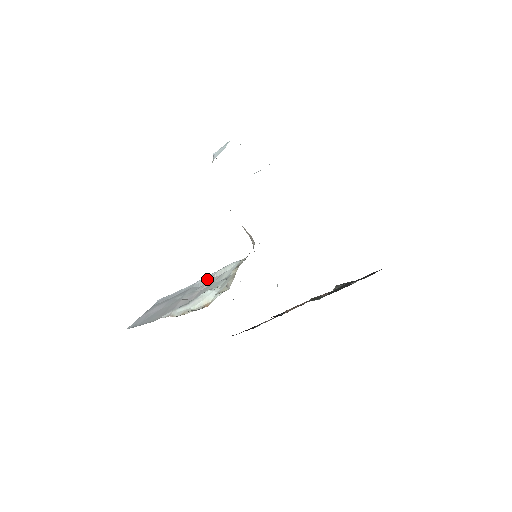
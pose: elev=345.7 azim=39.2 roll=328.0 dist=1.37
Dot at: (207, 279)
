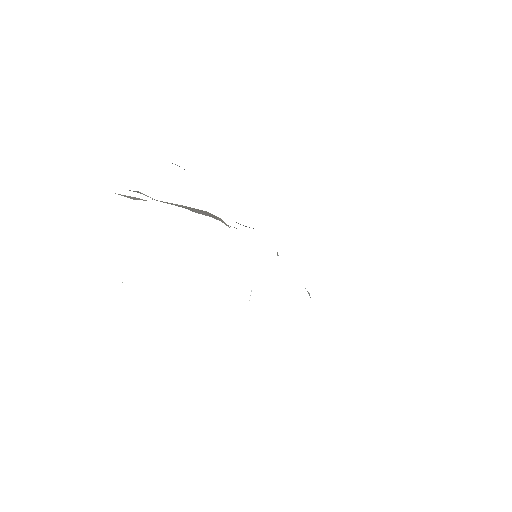
Dot at: occluded
